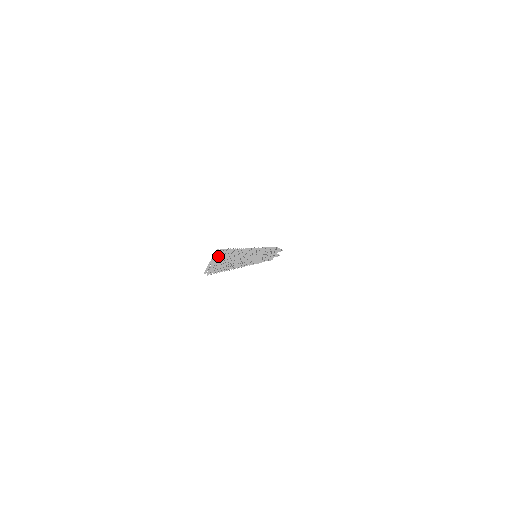
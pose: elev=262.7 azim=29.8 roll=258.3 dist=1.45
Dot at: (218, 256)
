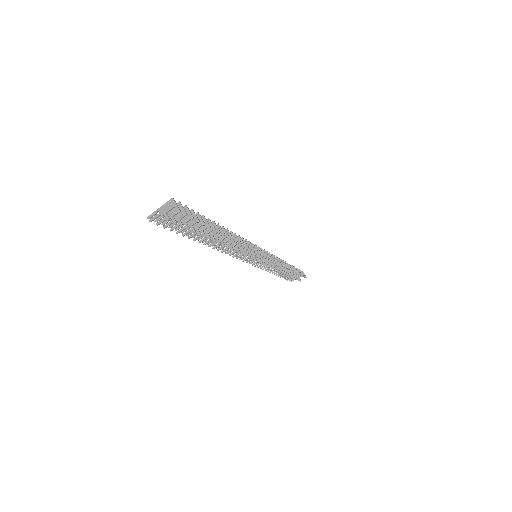
Dot at: (170, 206)
